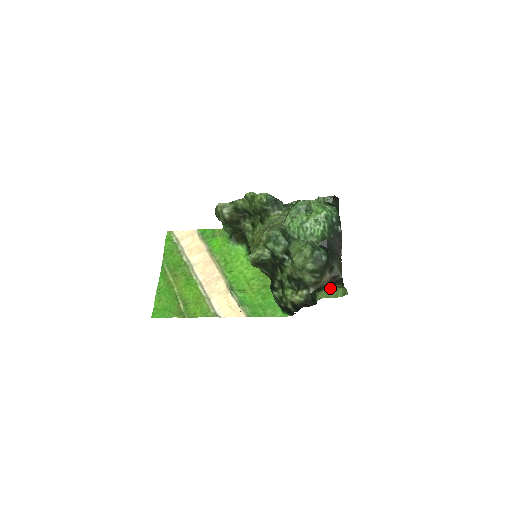
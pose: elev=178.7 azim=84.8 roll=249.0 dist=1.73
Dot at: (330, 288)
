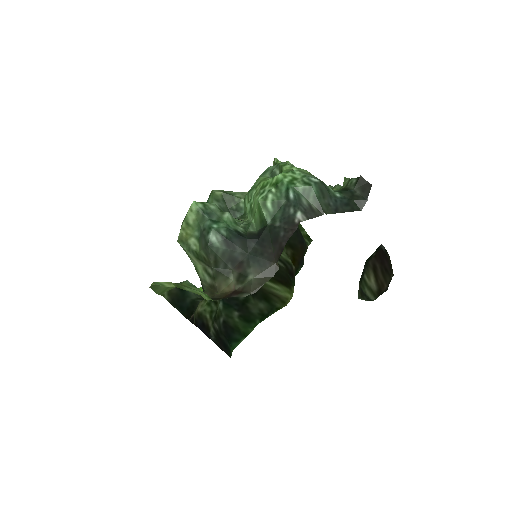
Dot at: occluded
